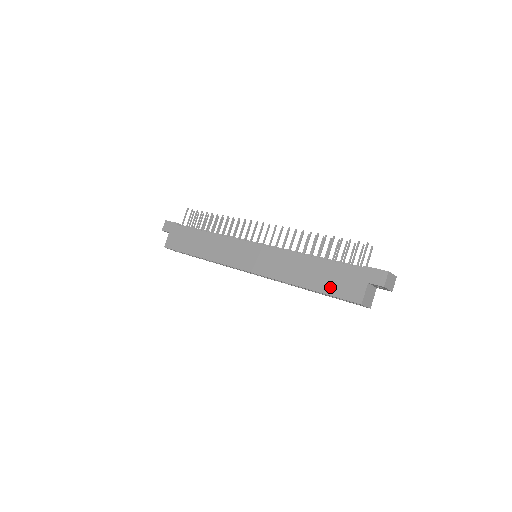
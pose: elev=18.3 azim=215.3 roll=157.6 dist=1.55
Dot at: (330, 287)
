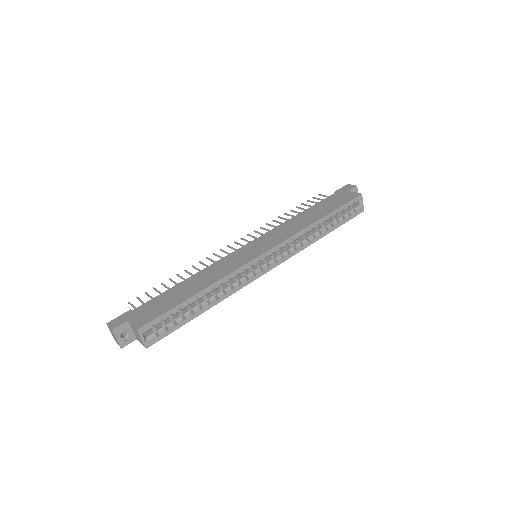
Dot at: (335, 205)
